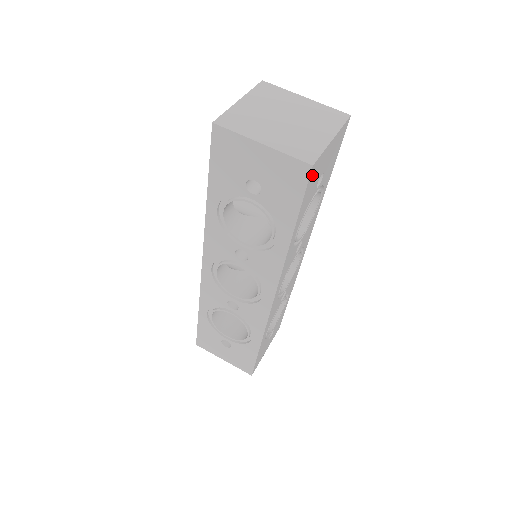
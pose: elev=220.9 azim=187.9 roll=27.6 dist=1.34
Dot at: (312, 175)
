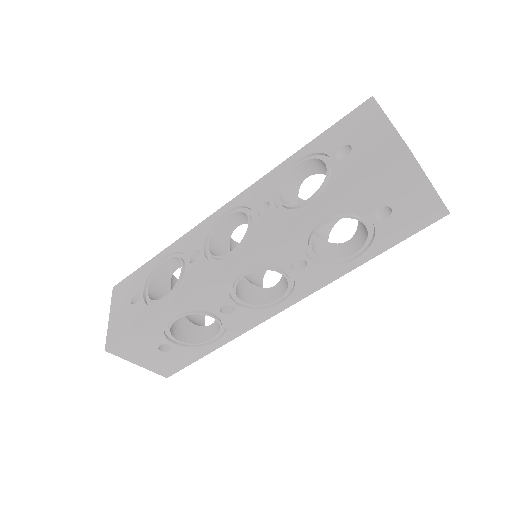
Dot at: (397, 166)
